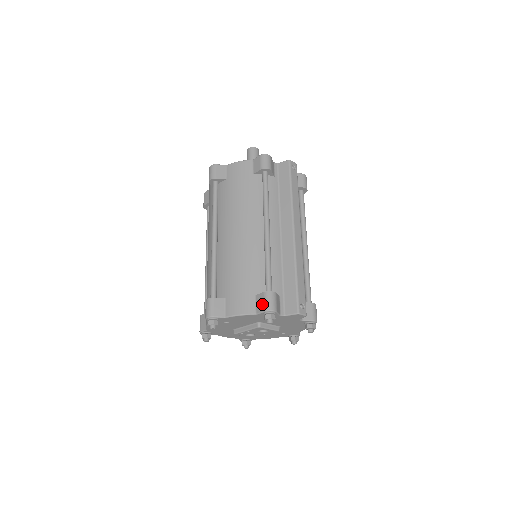
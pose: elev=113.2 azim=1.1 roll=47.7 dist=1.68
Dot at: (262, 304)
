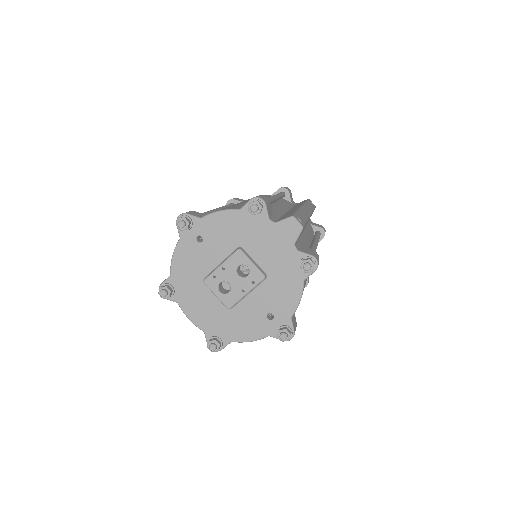
Dot at: occluded
